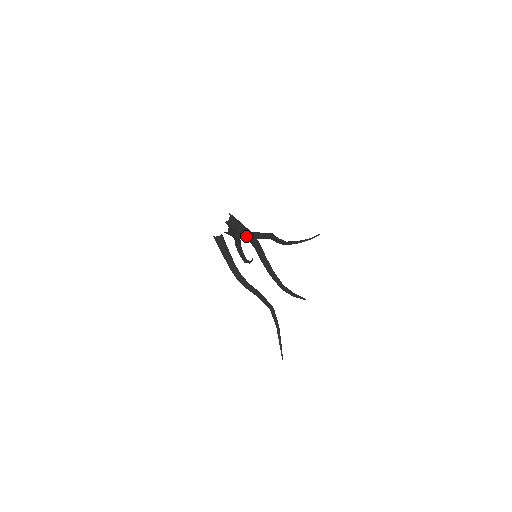
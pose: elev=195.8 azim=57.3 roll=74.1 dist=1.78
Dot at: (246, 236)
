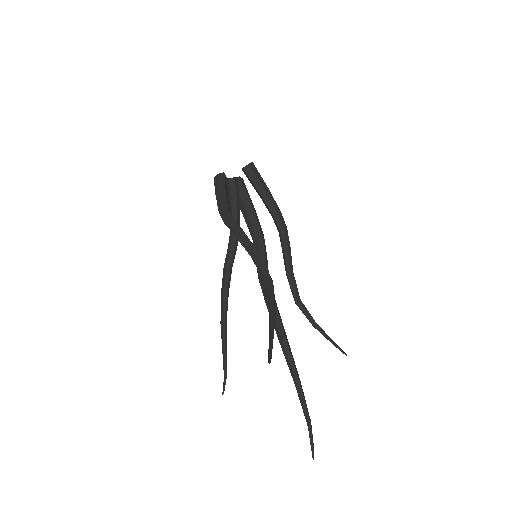
Dot at: (260, 181)
